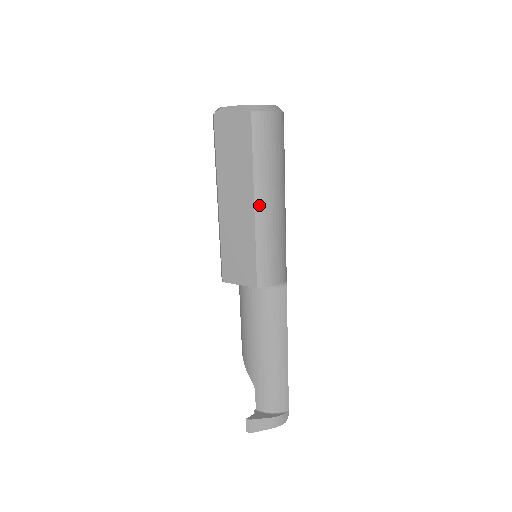
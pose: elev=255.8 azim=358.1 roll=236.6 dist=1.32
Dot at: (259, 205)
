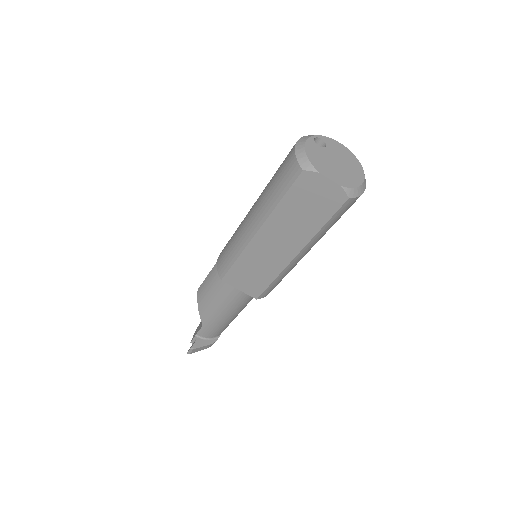
Dot at: (299, 256)
